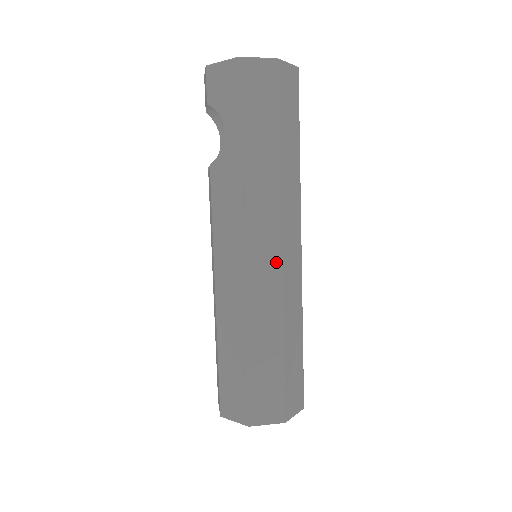
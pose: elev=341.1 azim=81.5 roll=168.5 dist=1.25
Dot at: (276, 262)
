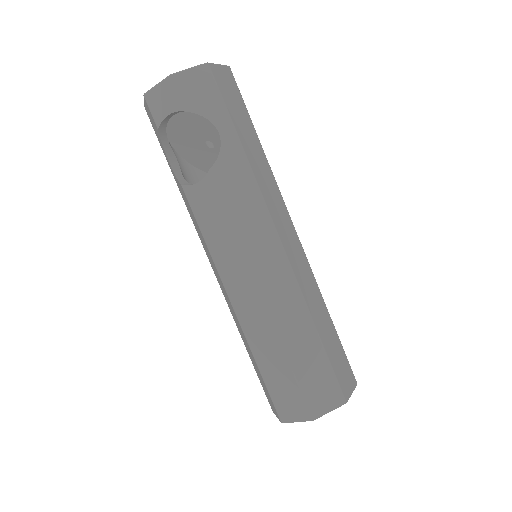
Dot at: (297, 241)
